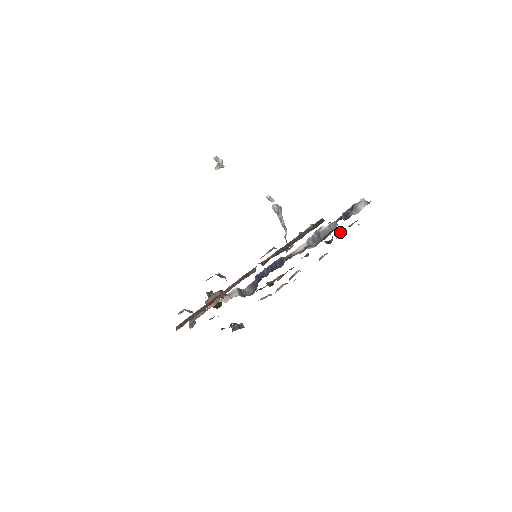
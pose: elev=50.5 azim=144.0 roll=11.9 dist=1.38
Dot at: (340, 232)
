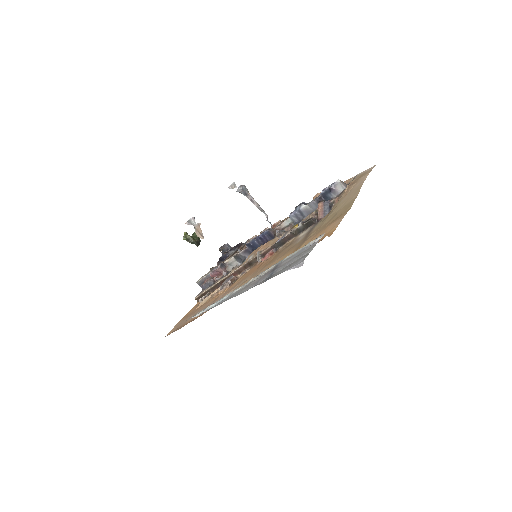
Dot at: occluded
